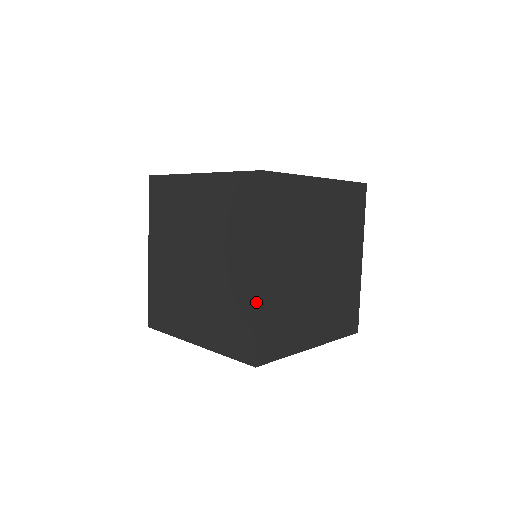
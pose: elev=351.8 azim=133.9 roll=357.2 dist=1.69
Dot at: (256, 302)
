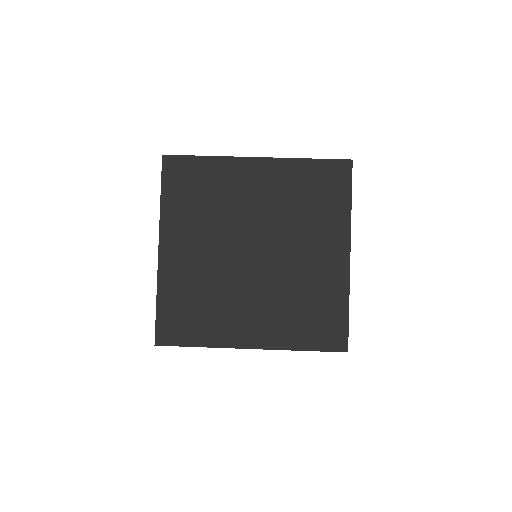
Dot at: (348, 286)
